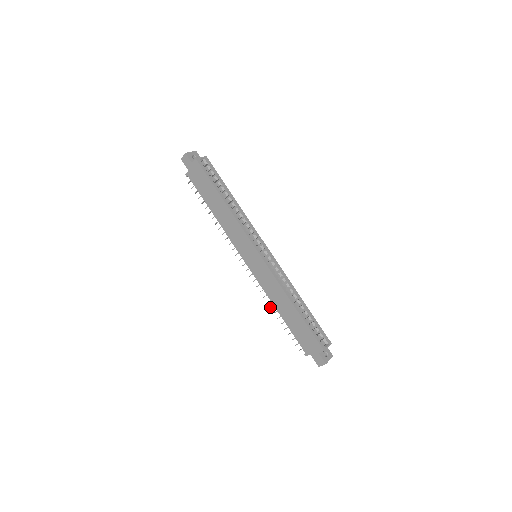
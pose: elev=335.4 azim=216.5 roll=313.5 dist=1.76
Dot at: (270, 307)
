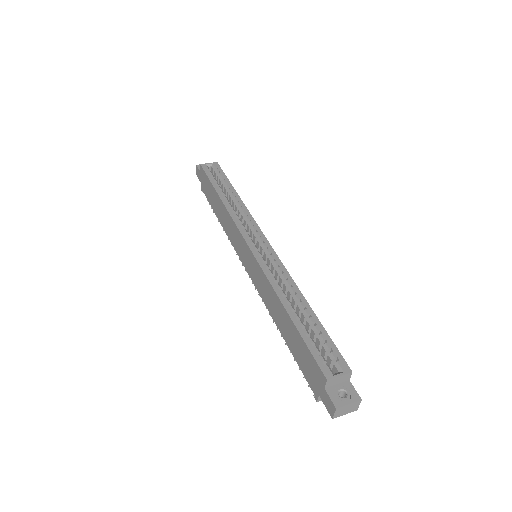
Dot at: occluded
